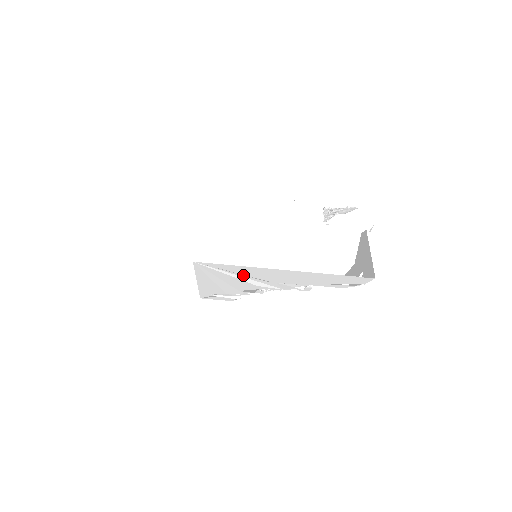
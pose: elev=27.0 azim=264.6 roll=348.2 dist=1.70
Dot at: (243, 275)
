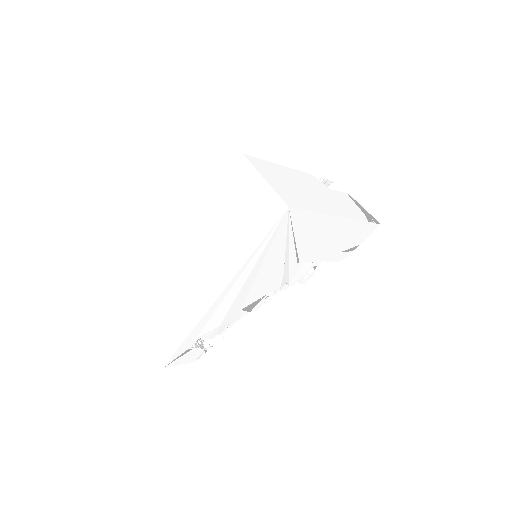
Dot at: (293, 246)
